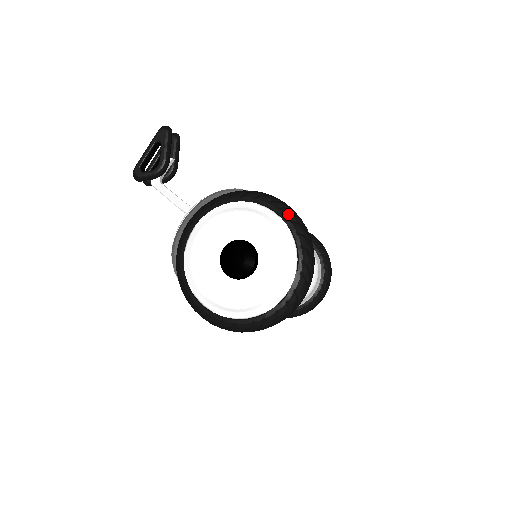
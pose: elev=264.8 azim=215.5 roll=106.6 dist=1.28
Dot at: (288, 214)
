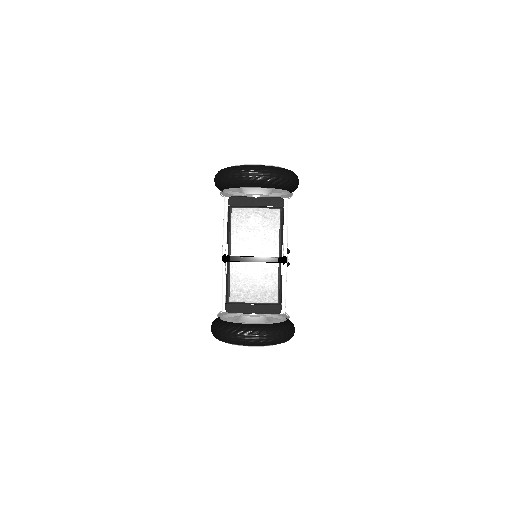
Dot at: occluded
